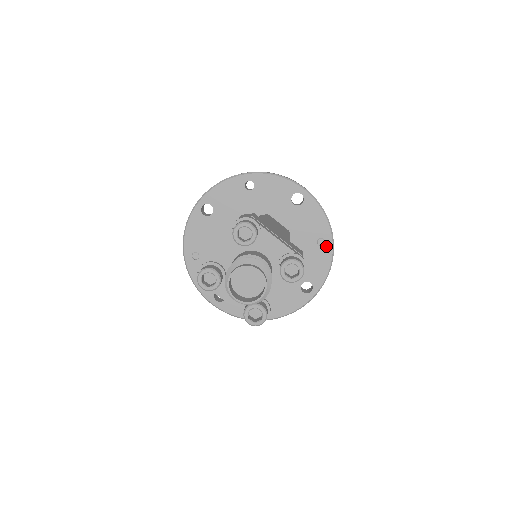
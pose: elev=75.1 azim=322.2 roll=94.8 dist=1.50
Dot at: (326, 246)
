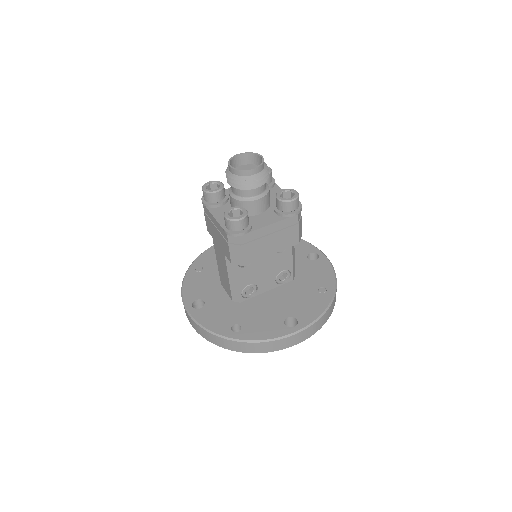
Dot at: (326, 294)
